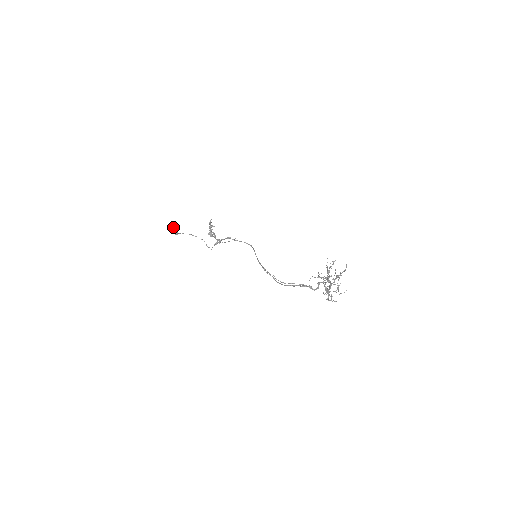
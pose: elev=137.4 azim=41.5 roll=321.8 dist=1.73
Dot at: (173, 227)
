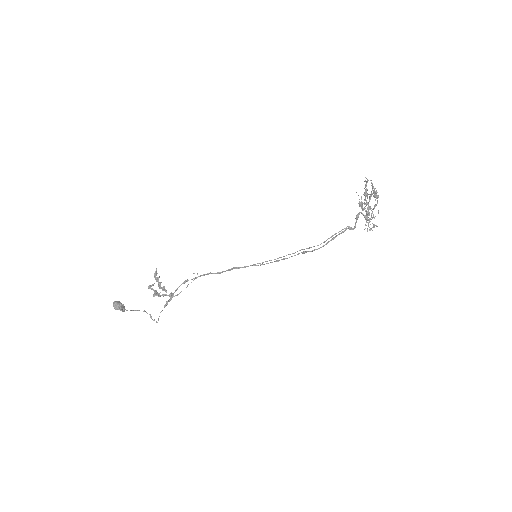
Dot at: (116, 301)
